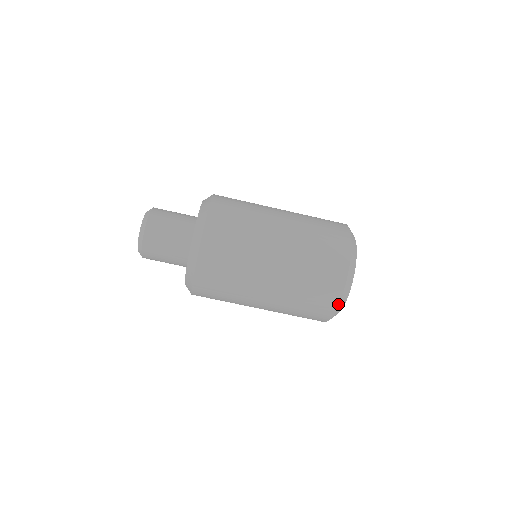
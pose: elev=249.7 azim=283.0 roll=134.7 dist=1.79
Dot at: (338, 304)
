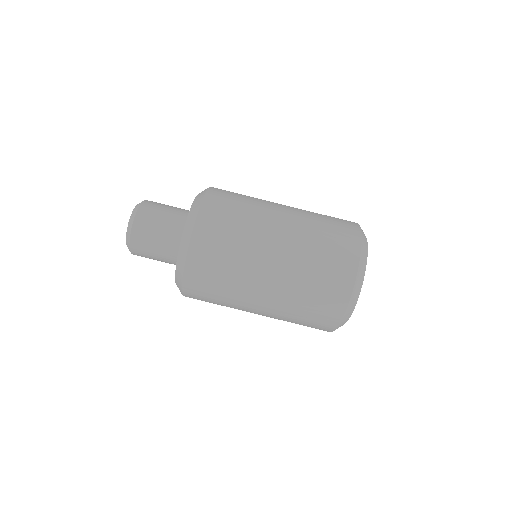
Dot at: (349, 298)
